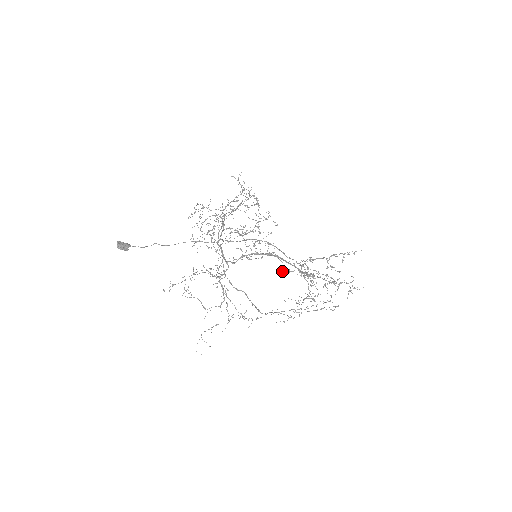
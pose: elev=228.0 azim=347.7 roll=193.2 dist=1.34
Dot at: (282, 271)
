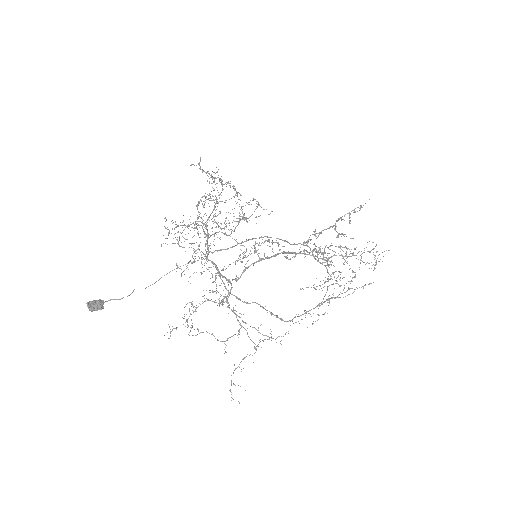
Dot at: (286, 257)
